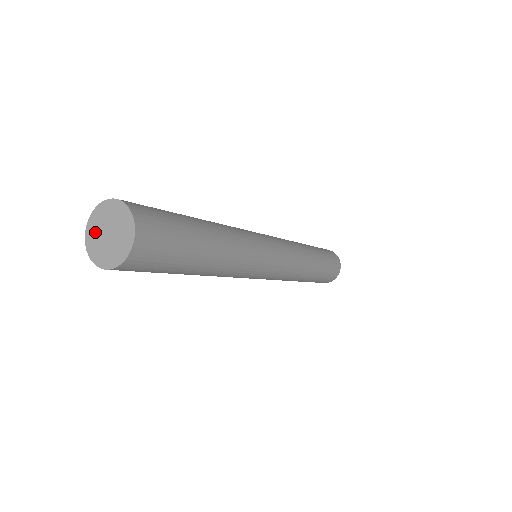
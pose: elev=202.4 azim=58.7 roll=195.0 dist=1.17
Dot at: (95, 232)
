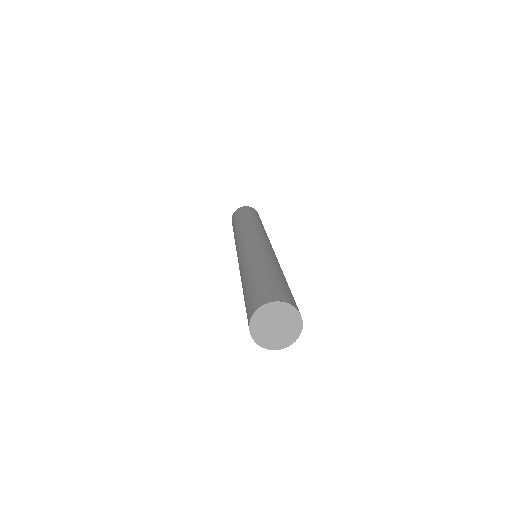
Dot at: (263, 320)
